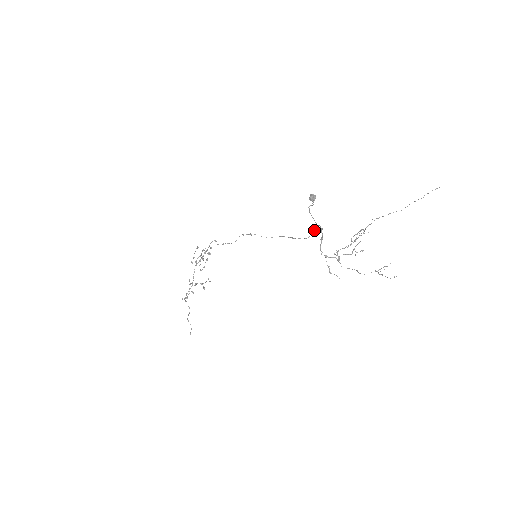
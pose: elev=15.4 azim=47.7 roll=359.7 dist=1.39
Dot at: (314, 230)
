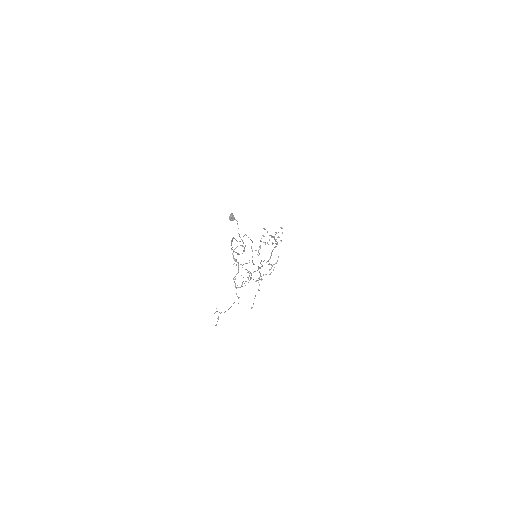
Dot at: (244, 248)
